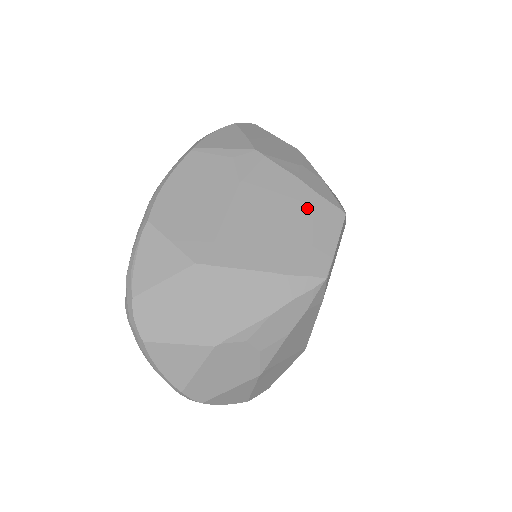
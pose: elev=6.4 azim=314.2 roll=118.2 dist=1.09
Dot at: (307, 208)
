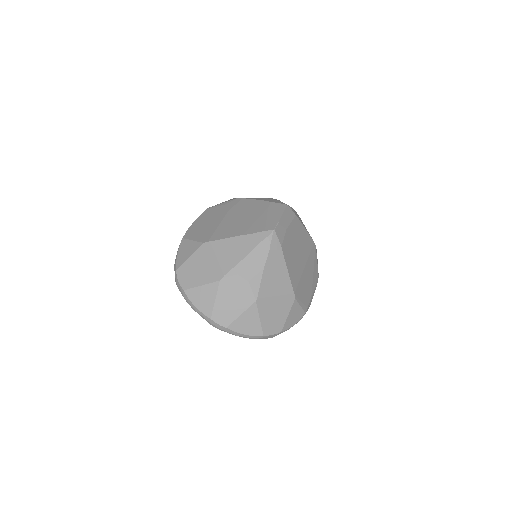
Dot at: (264, 208)
